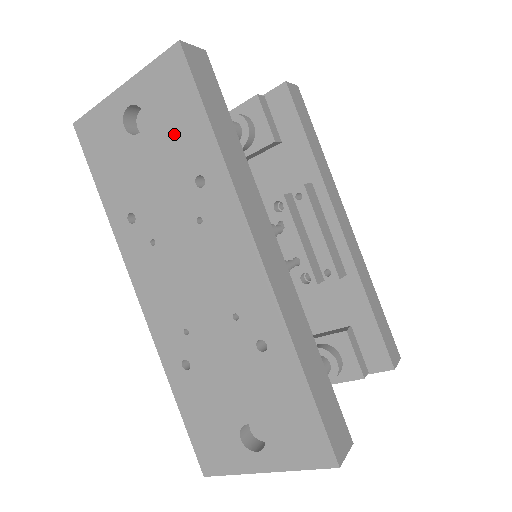
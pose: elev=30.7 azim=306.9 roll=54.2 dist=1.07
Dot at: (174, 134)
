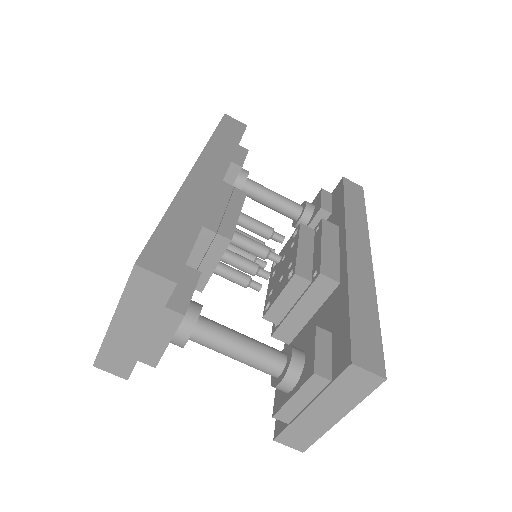
Dot at: occluded
